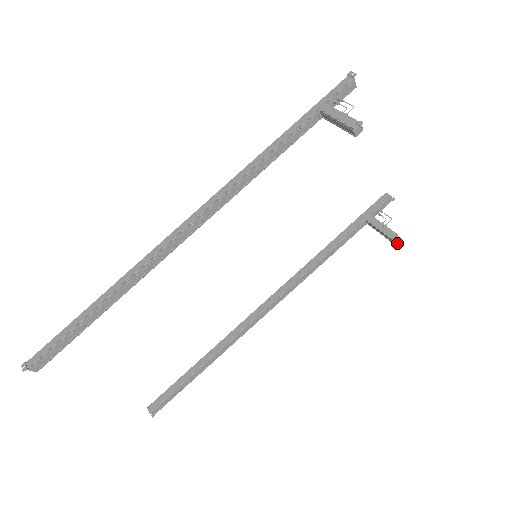
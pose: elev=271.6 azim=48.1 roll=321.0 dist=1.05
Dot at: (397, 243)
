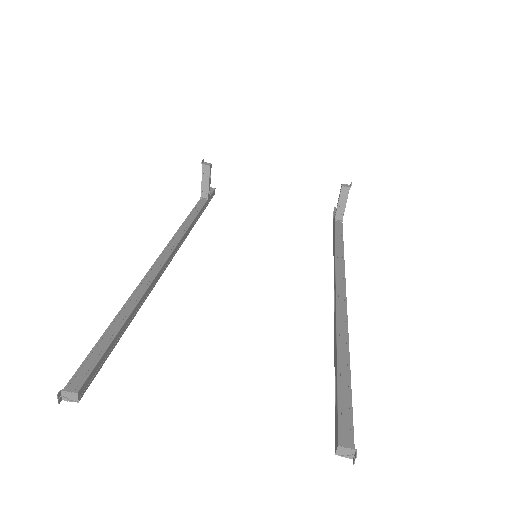
Dot at: (350, 186)
